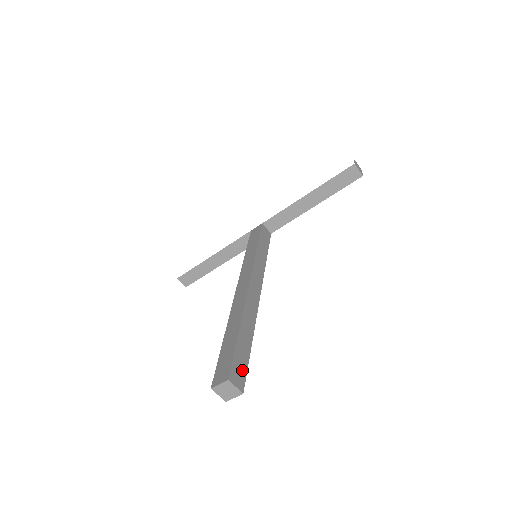
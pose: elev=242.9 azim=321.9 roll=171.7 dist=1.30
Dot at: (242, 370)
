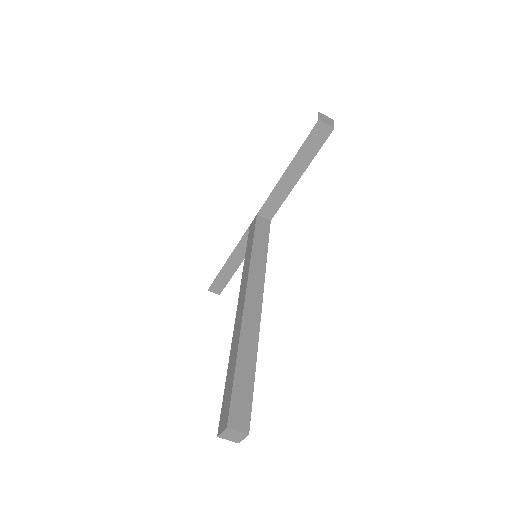
Dot at: (245, 407)
